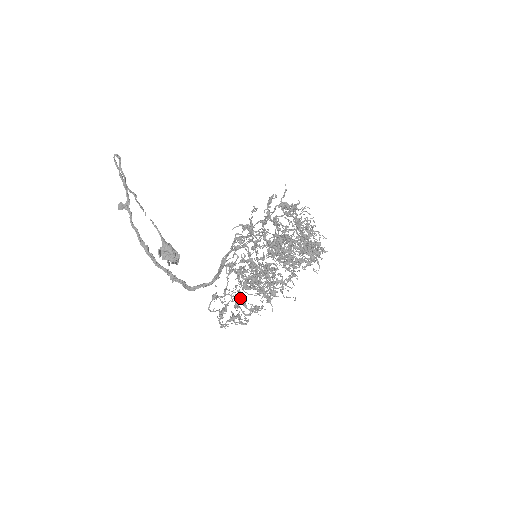
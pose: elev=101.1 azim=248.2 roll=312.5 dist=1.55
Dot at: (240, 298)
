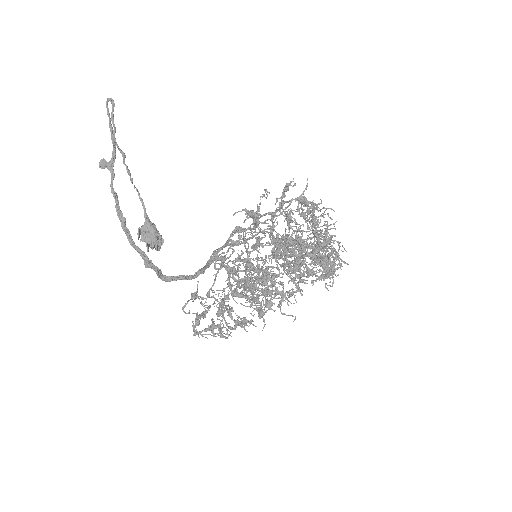
Dot at: occluded
